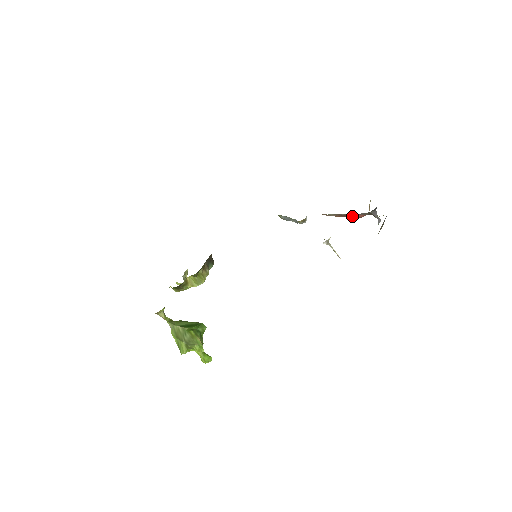
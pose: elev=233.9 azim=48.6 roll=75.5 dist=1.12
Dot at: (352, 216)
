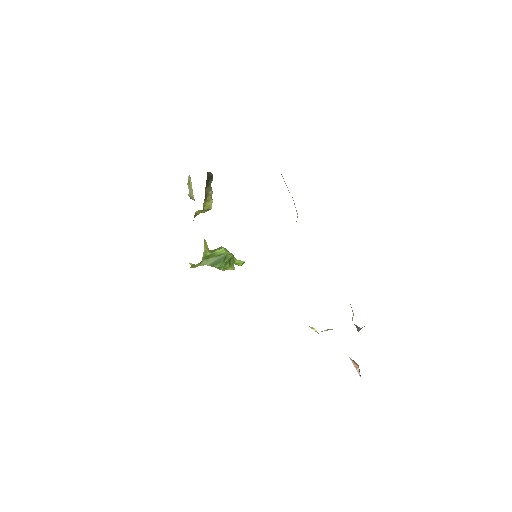
Dot at: occluded
